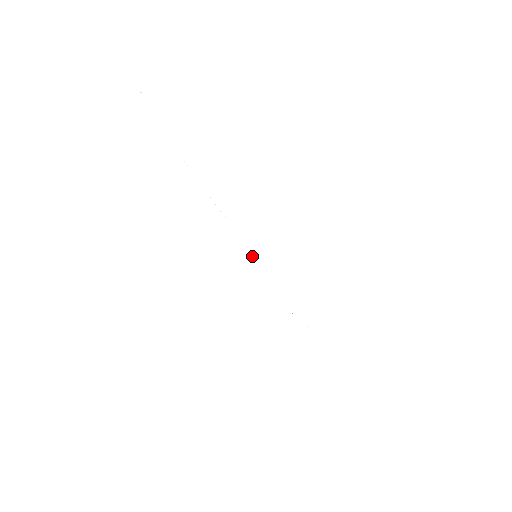
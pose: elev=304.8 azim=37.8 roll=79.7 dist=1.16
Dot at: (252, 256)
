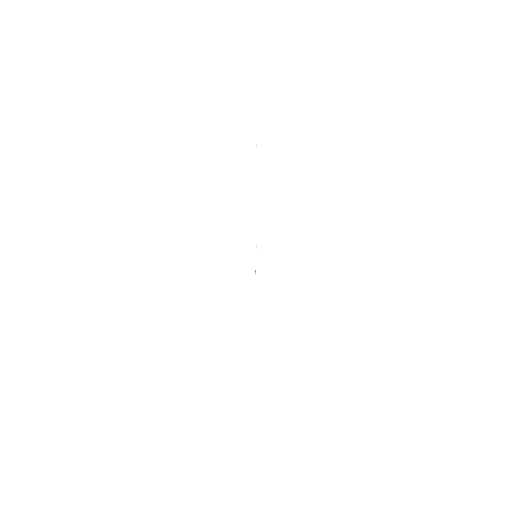
Dot at: occluded
